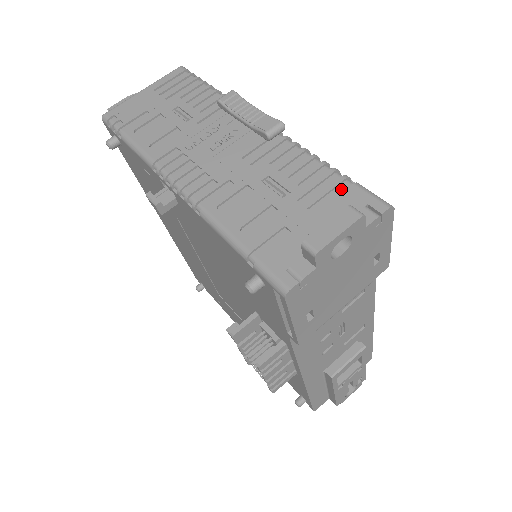
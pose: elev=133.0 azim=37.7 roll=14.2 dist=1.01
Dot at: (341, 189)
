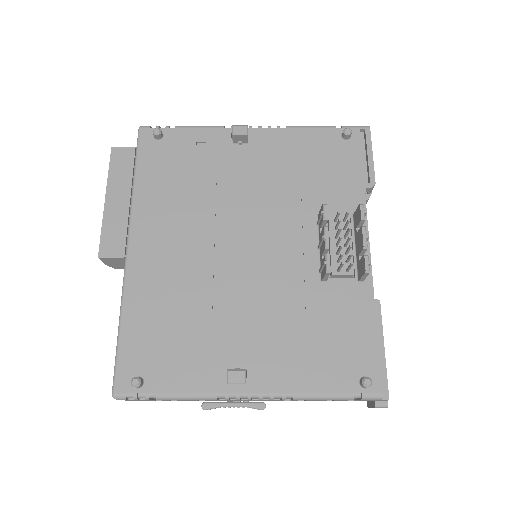
Dot at: occluded
